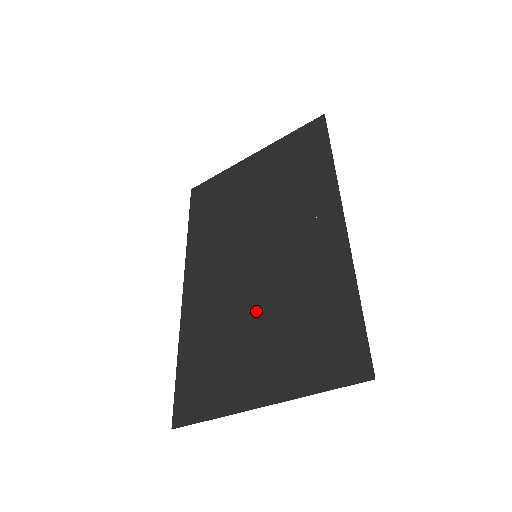
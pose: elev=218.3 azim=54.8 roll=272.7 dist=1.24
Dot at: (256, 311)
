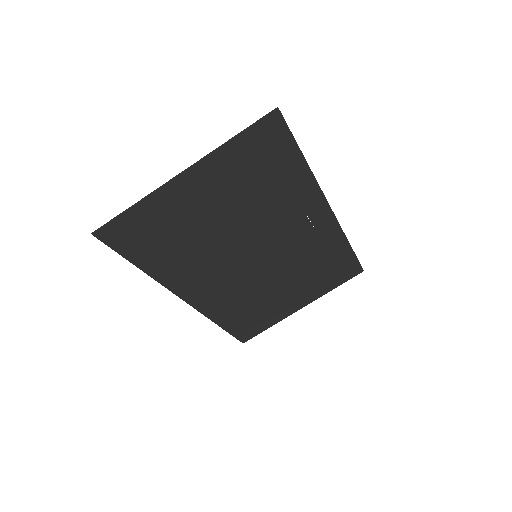
Dot at: (228, 226)
